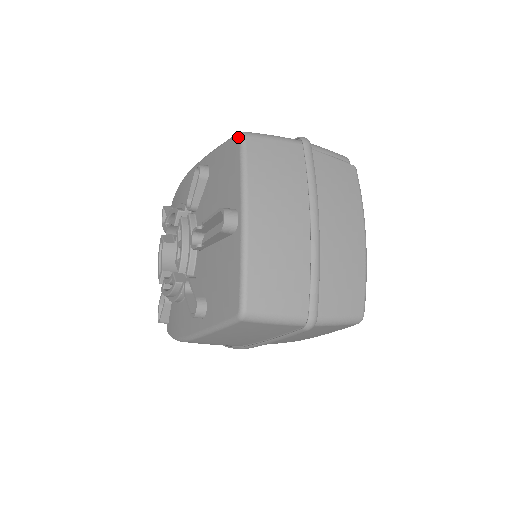
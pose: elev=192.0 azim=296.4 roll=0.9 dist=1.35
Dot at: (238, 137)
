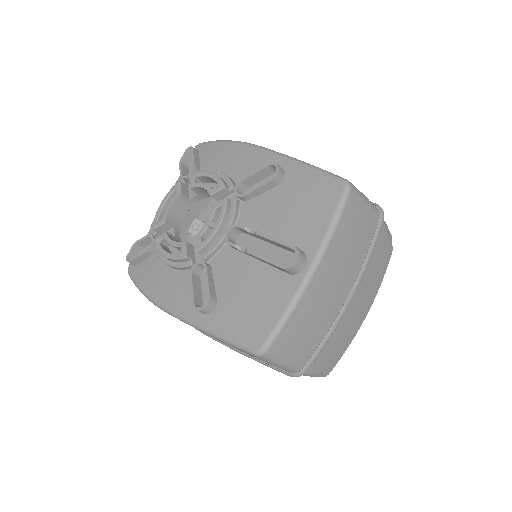
Dot at: (343, 185)
